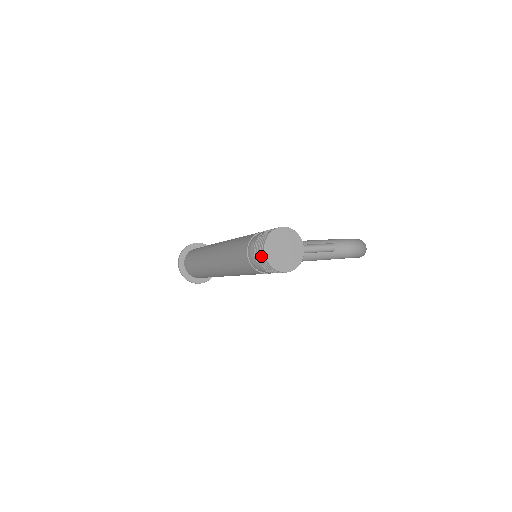
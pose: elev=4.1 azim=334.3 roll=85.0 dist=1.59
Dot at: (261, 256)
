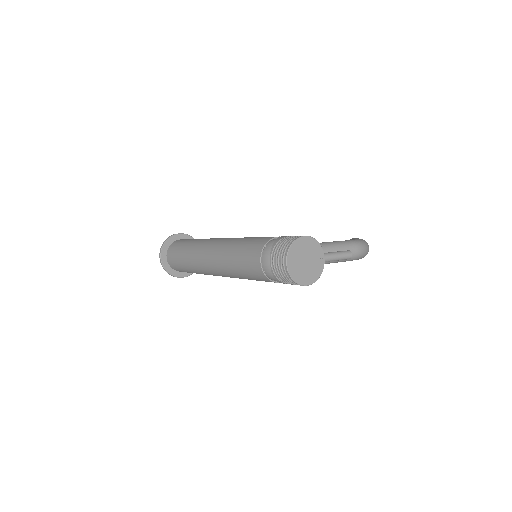
Dot at: (281, 268)
